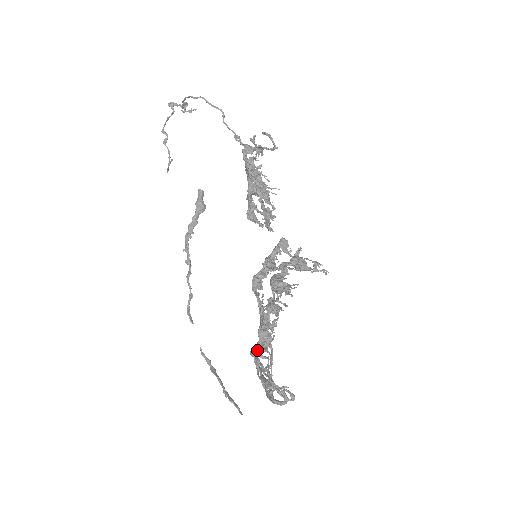
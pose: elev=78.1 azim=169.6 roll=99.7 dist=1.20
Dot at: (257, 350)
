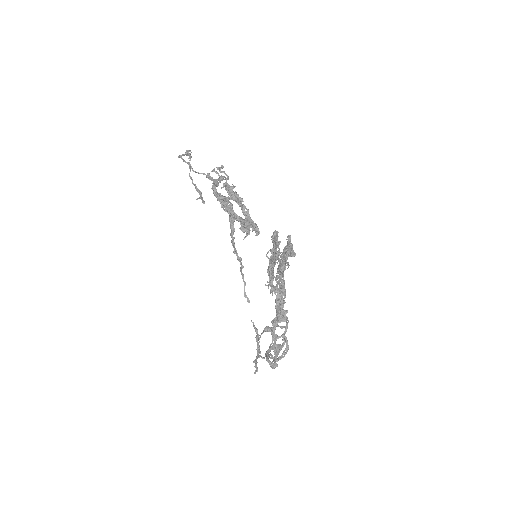
Dot at: (272, 325)
